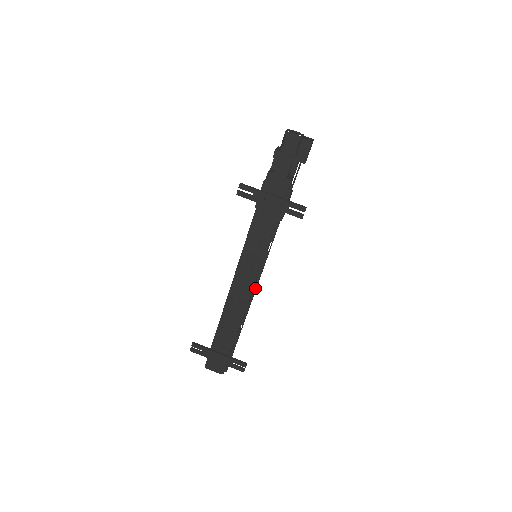
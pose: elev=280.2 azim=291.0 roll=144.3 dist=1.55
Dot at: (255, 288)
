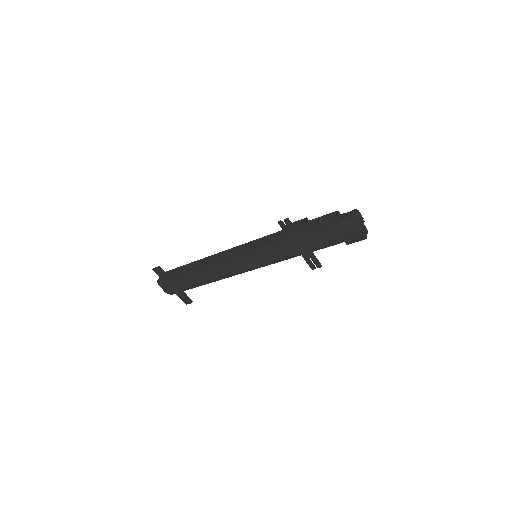
Dot at: occluded
